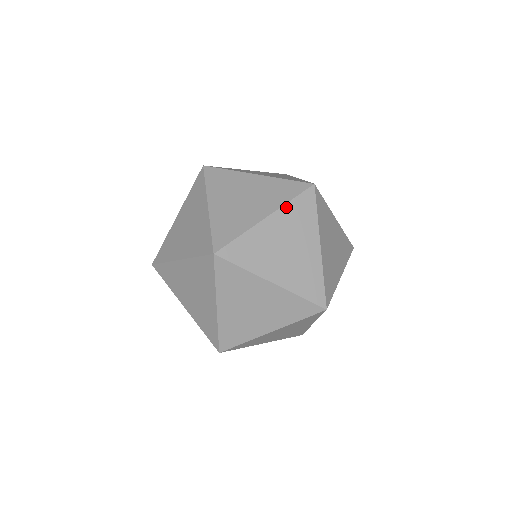
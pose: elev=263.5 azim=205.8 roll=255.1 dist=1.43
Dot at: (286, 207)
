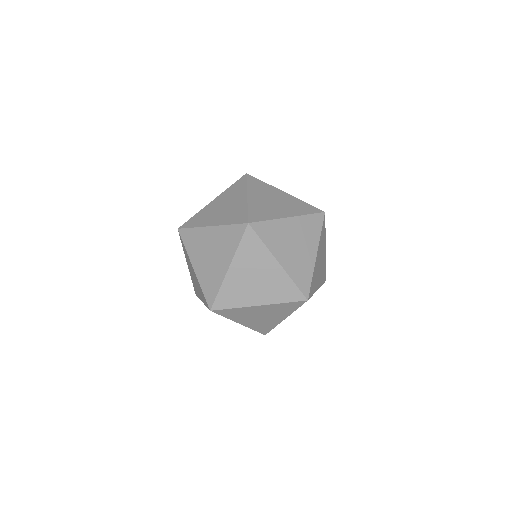
Dot at: (238, 253)
